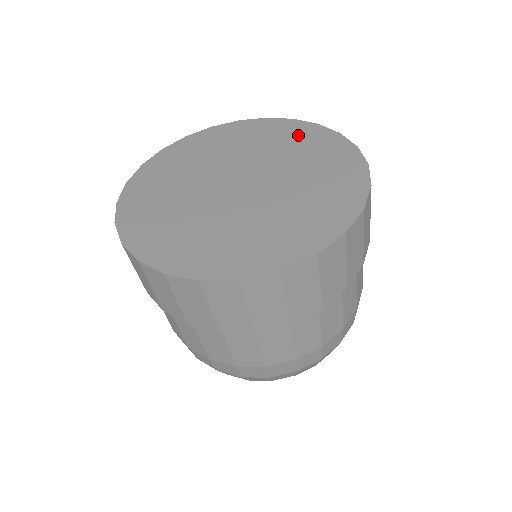
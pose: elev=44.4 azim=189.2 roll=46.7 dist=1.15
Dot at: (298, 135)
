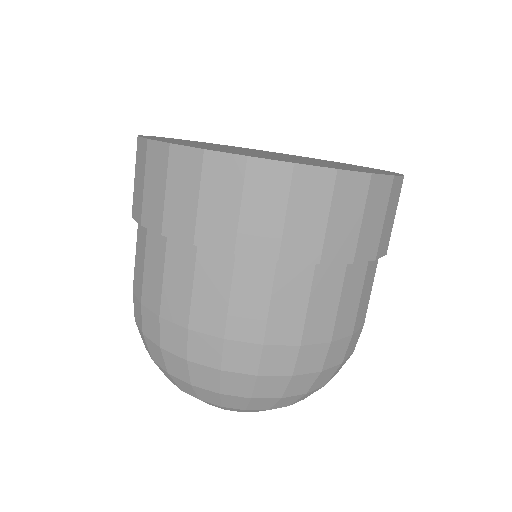
Dot at: occluded
